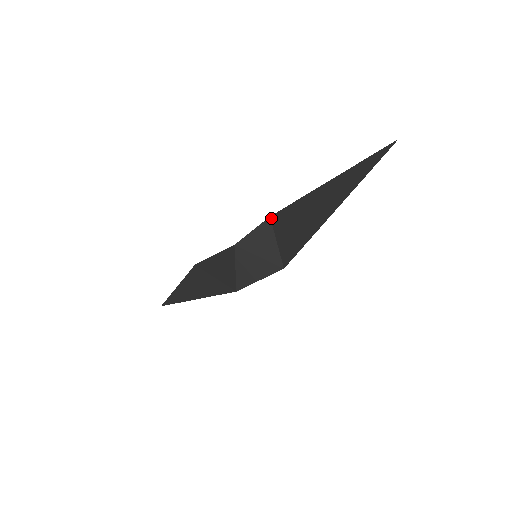
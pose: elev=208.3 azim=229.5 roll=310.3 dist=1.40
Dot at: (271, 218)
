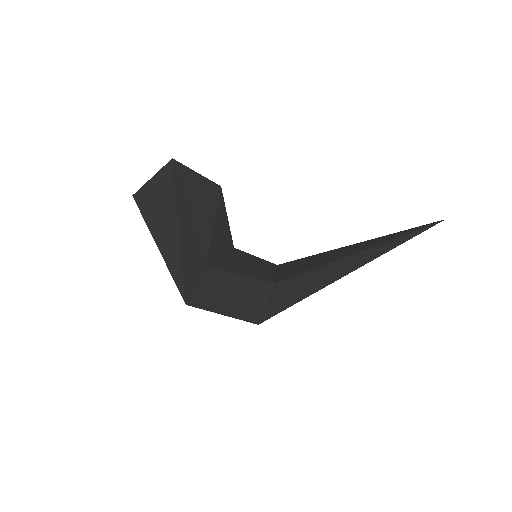
Dot at: (278, 265)
